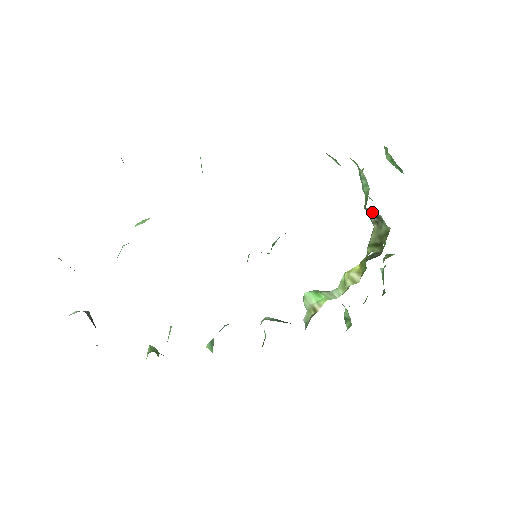
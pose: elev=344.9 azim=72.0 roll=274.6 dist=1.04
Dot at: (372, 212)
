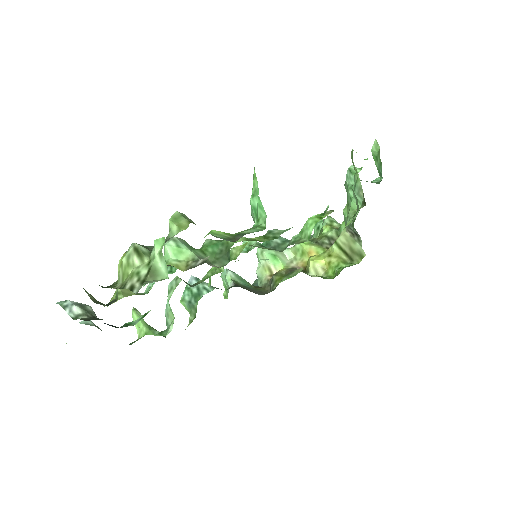
Dot at: (355, 230)
